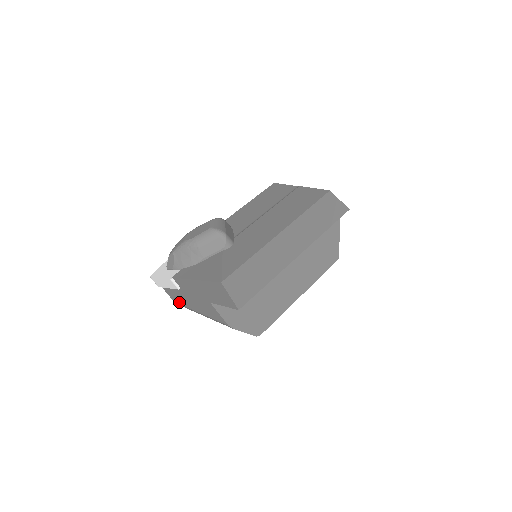
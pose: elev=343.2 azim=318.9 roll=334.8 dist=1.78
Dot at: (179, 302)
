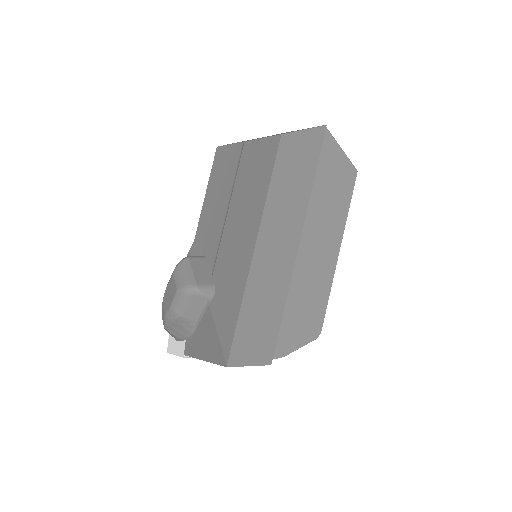
Dot at: occluded
